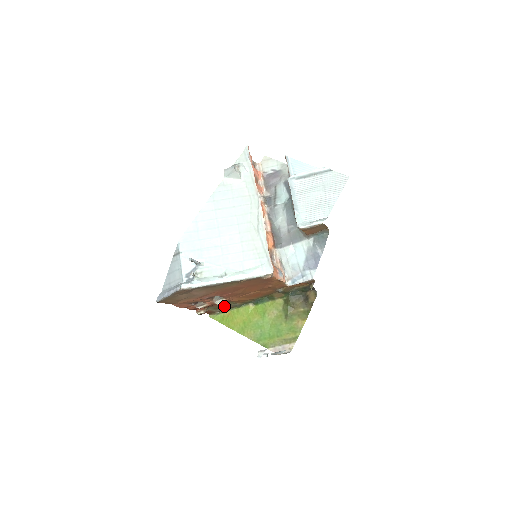
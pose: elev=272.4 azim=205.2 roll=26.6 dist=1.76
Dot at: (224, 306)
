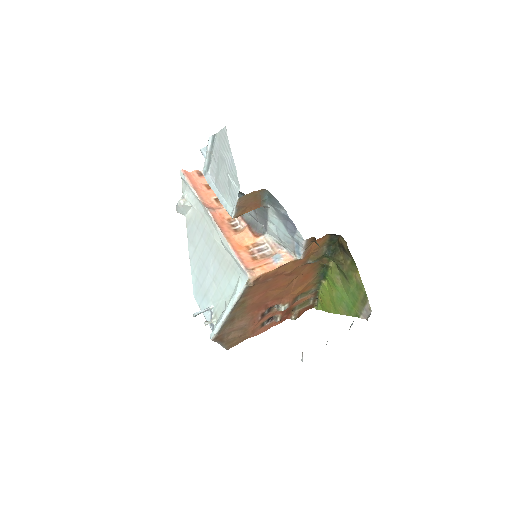
Dot at: (305, 299)
